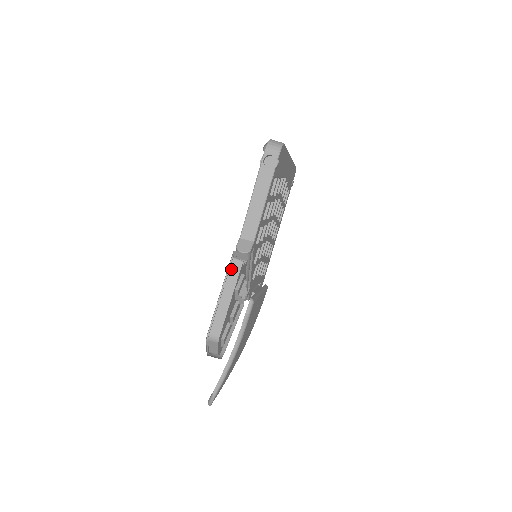
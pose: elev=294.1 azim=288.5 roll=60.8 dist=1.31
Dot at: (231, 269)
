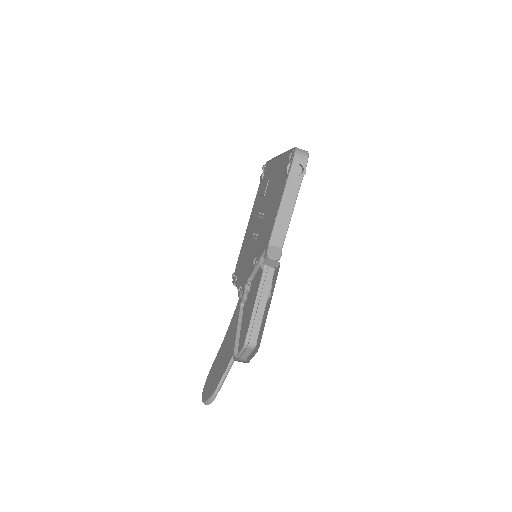
Dot at: (264, 276)
